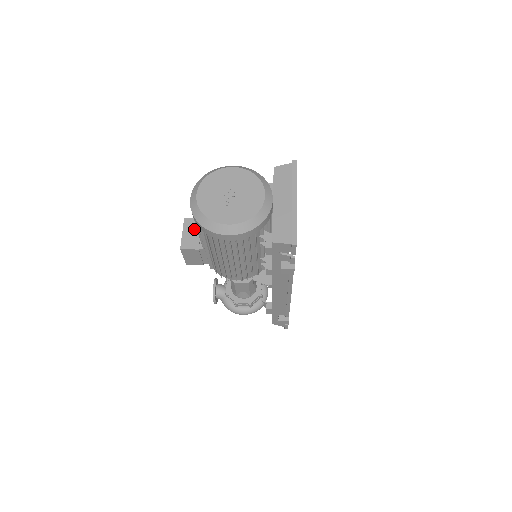
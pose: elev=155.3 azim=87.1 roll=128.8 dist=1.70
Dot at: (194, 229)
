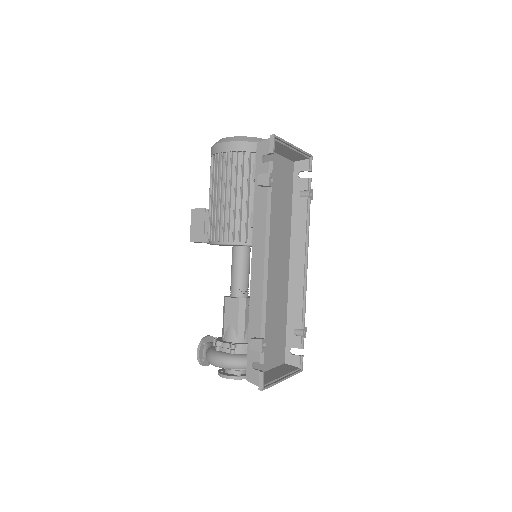
Dot at: occluded
